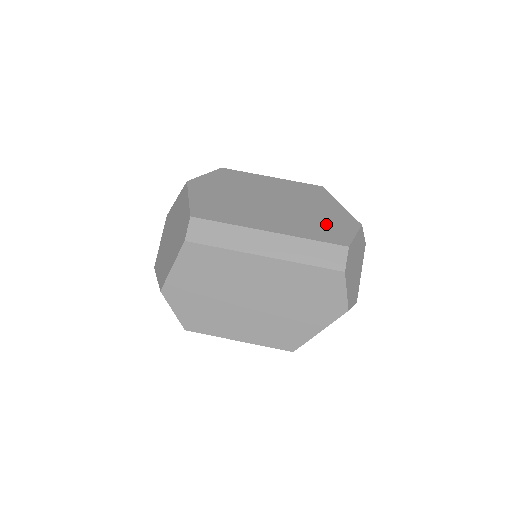
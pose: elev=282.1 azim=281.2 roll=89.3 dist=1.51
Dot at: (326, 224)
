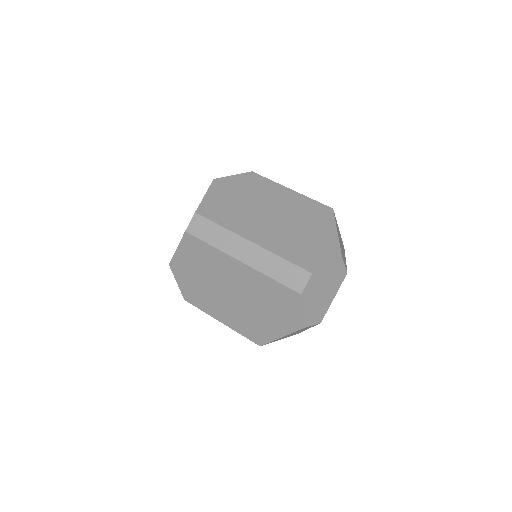
Dot at: (307, 247)
